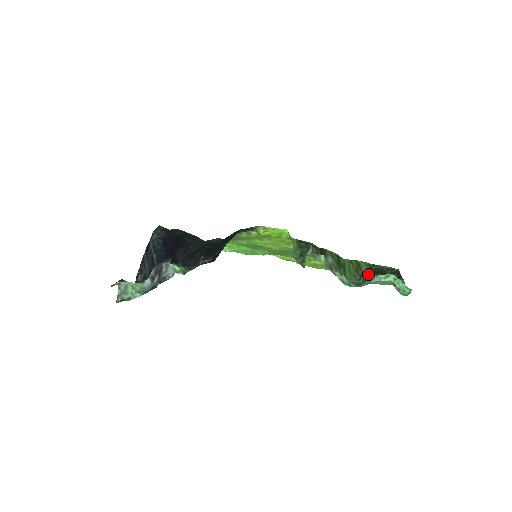
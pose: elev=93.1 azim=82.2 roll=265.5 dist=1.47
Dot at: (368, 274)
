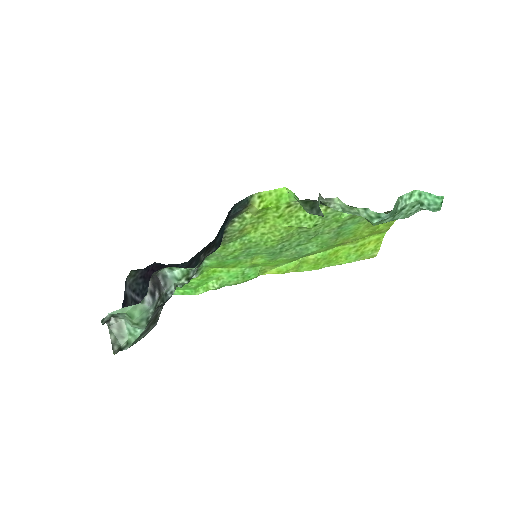
Dot at: occluded
